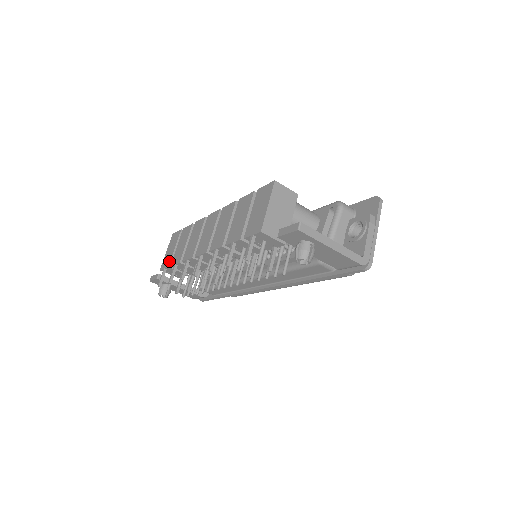
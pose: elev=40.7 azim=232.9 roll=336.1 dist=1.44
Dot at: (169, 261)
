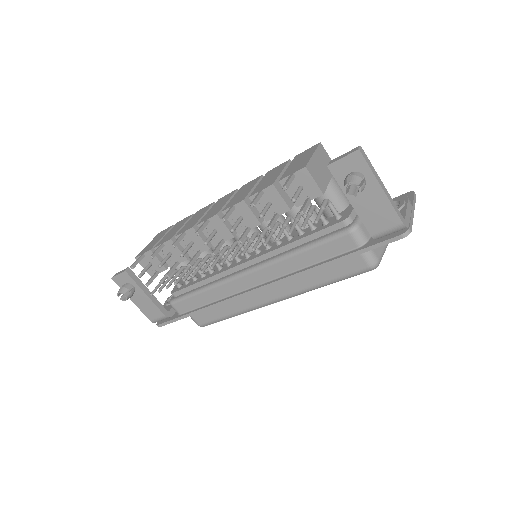
Dot at: (152, 246)
